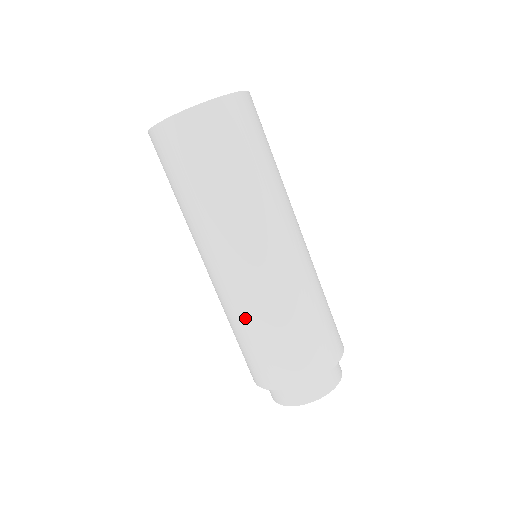
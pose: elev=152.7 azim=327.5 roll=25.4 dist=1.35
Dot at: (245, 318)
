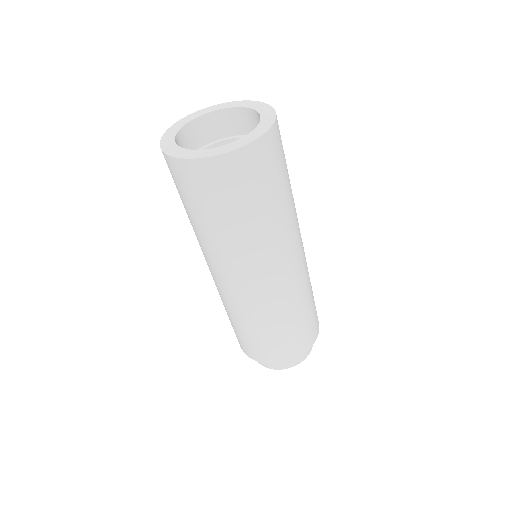
Dot at: (289, 310)
